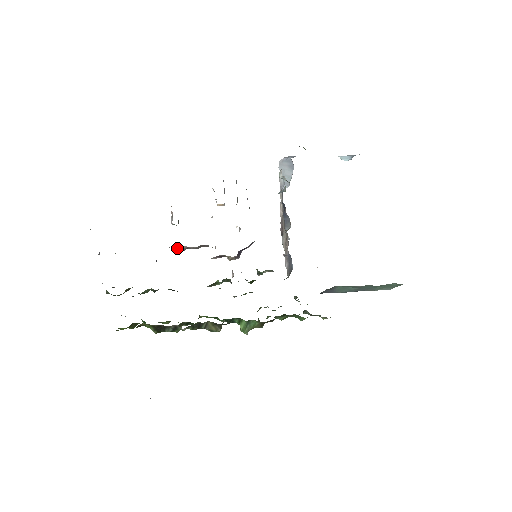
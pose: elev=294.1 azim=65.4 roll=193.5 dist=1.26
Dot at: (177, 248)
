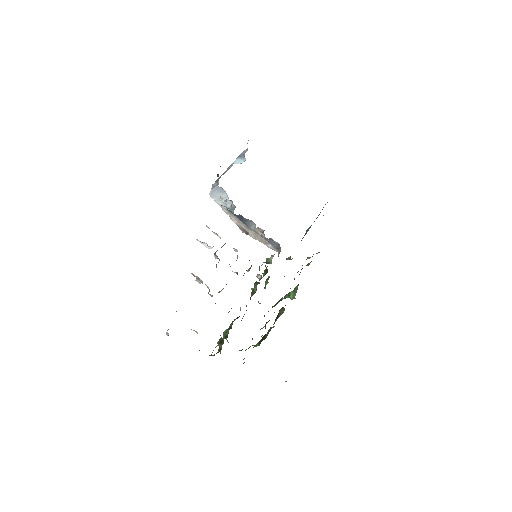
Dot at: occluded
